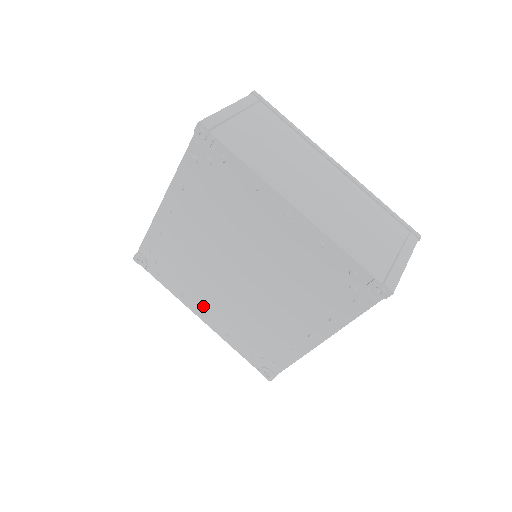
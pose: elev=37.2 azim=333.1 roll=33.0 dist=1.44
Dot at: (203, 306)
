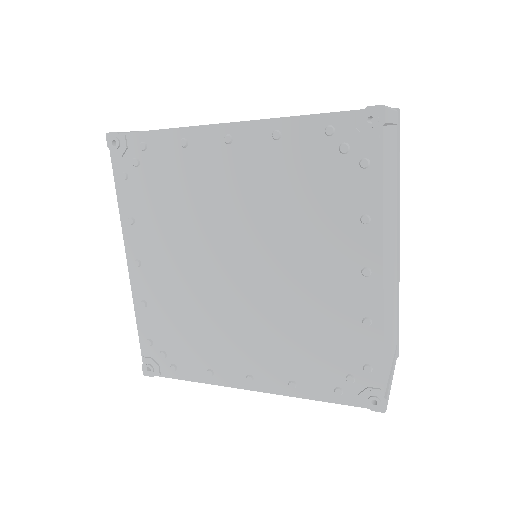
Dot at: (148, 254)
